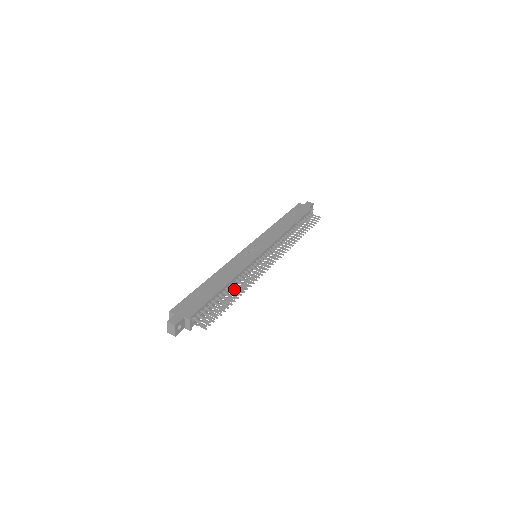
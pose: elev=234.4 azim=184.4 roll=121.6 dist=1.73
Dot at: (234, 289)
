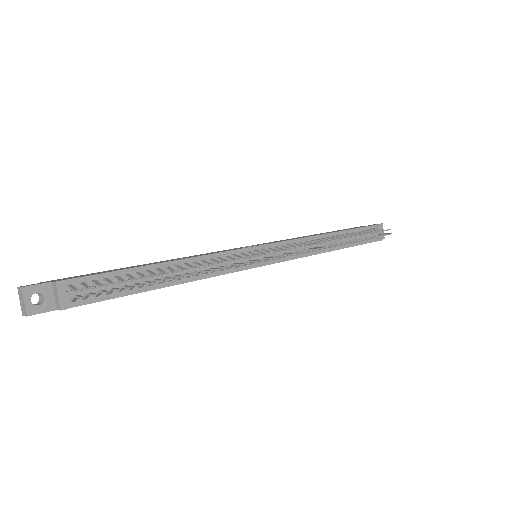
Dot at: (181, 268)
